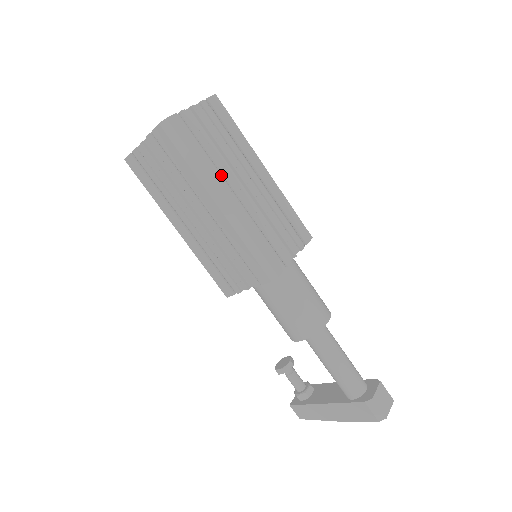
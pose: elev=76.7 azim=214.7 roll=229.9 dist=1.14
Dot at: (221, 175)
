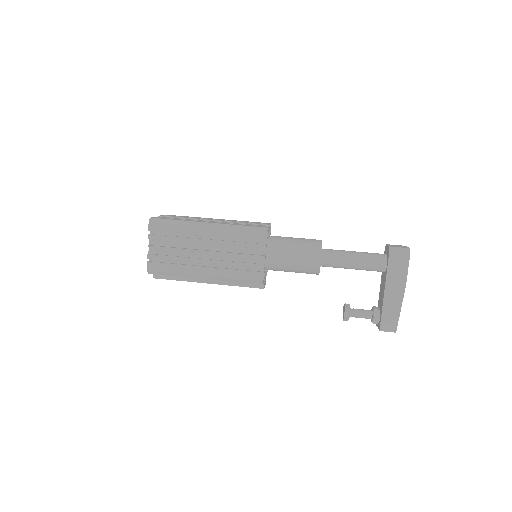
Dot at: occluded
